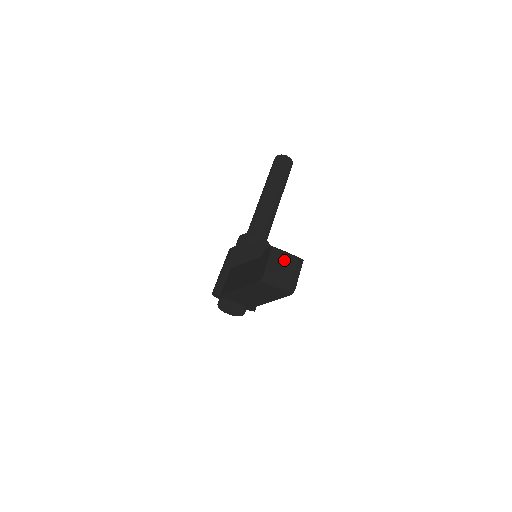
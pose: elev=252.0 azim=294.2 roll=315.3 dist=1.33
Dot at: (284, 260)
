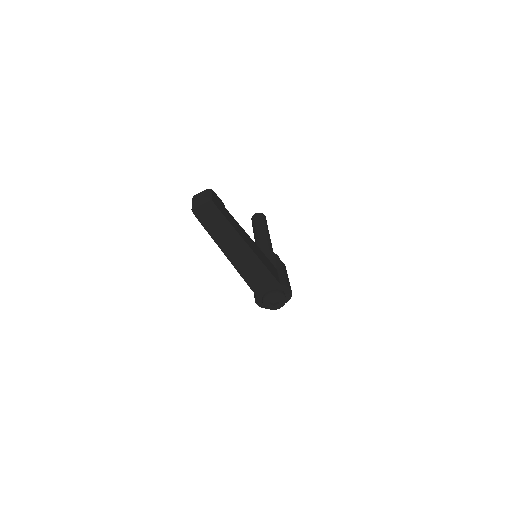
Dot at: (197, 195)
